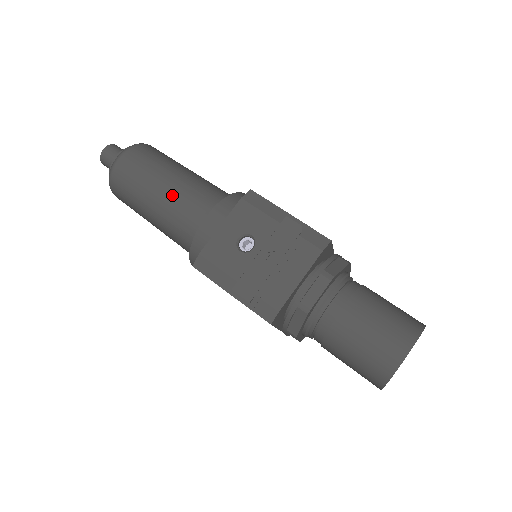
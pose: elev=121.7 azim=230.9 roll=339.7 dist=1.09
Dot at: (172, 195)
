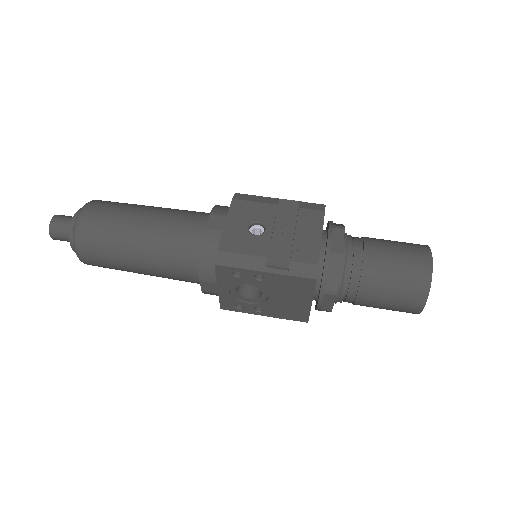
Dot at: (159, 221)
